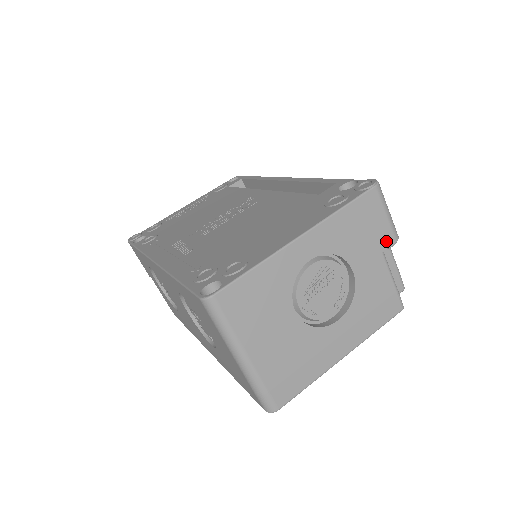
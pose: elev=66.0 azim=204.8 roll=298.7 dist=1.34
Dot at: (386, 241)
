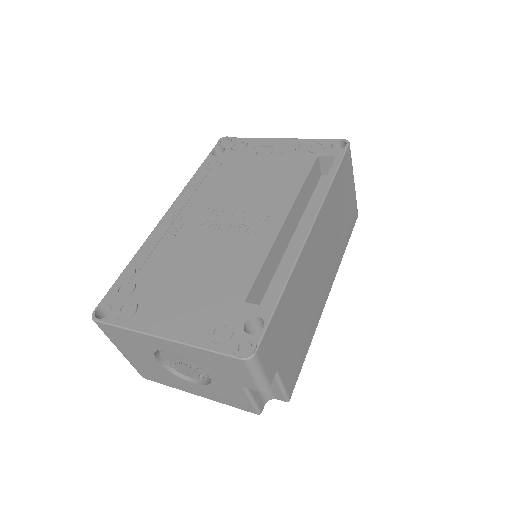
Dot at: (247, 385)
